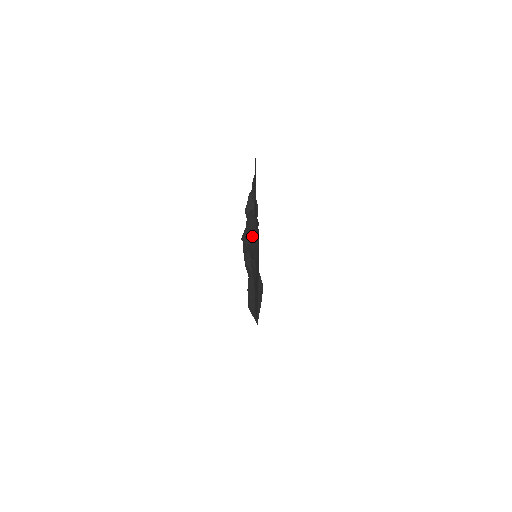
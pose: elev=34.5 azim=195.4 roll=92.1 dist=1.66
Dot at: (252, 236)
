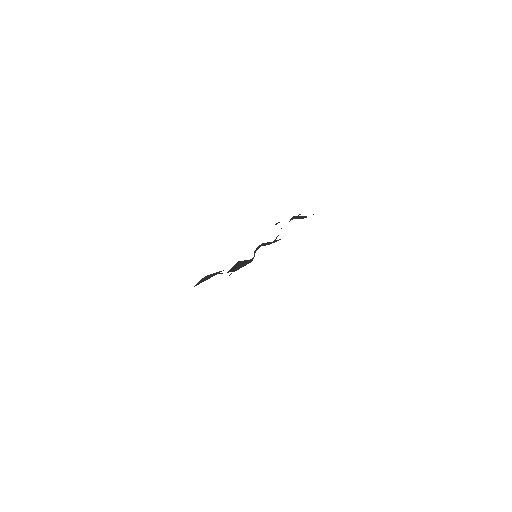
Dot at: occluded
